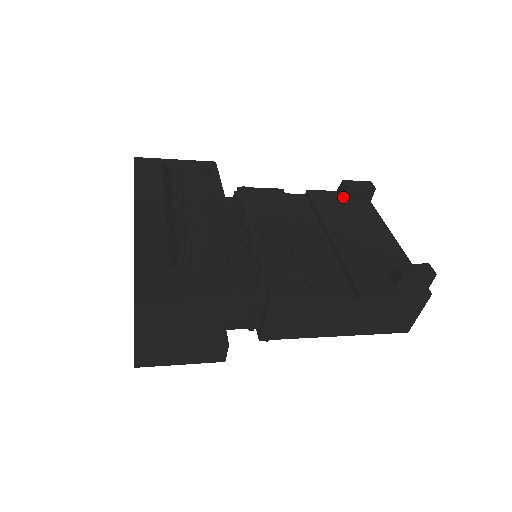
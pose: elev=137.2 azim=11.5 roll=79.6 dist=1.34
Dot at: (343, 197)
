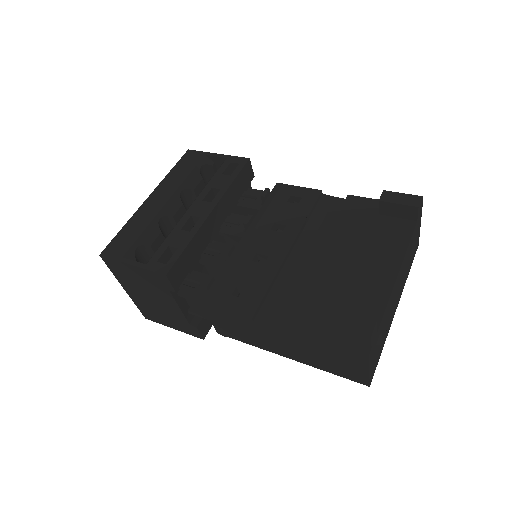
Dot at: (378, 210)
